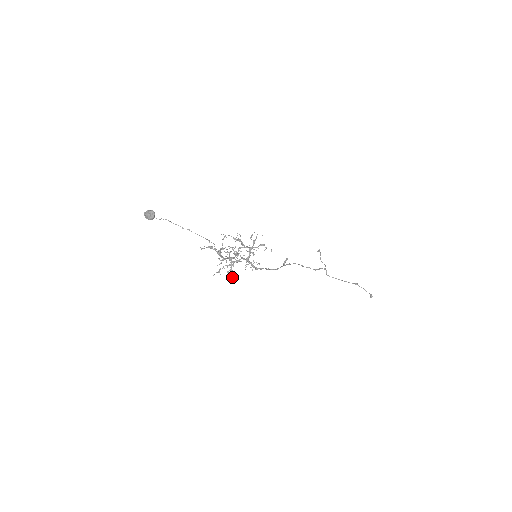
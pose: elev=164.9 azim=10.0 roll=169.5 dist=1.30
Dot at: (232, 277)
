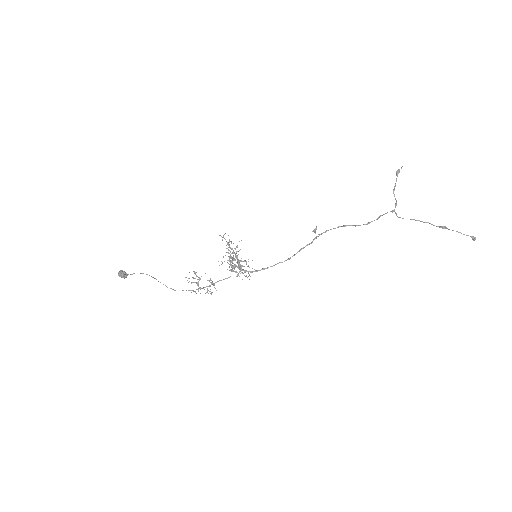
Dot at: (239, 276)
